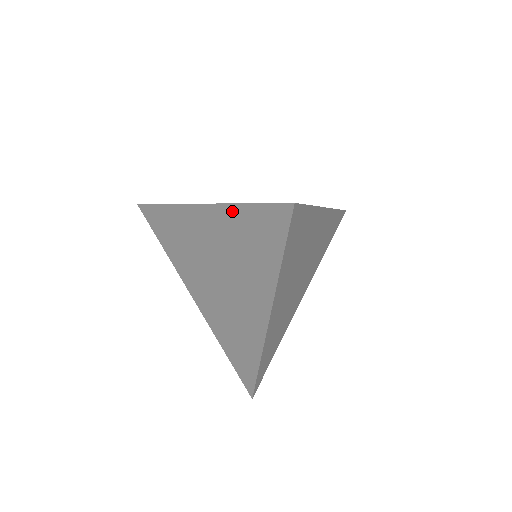
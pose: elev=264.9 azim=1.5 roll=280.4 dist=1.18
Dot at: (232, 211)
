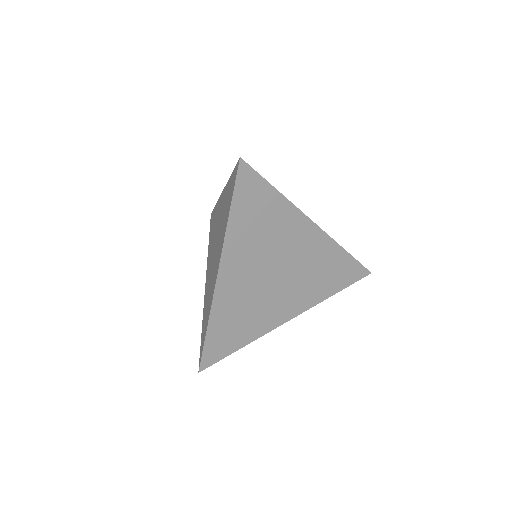
Dot at: (227, 186)
